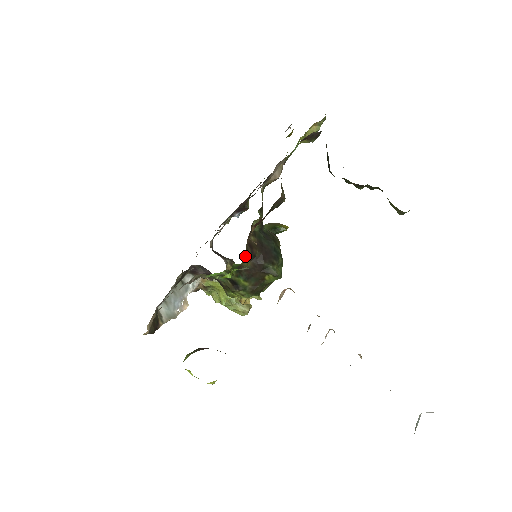
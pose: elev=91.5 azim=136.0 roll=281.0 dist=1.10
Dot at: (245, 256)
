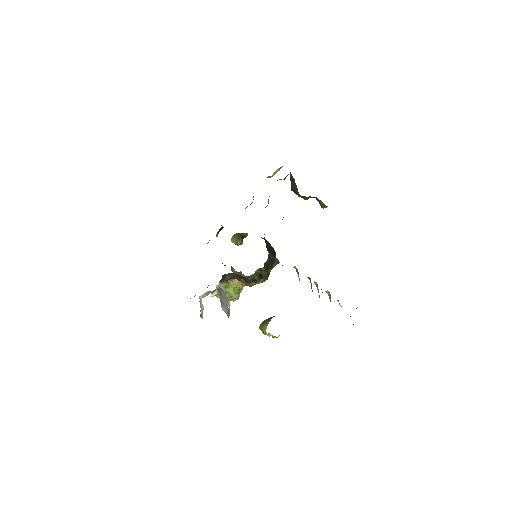
Dot at: occluded
